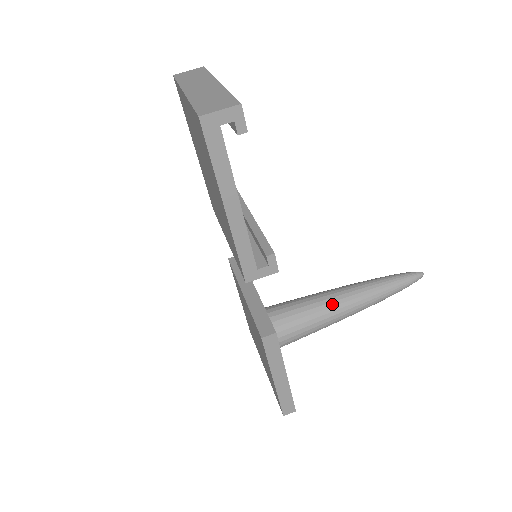
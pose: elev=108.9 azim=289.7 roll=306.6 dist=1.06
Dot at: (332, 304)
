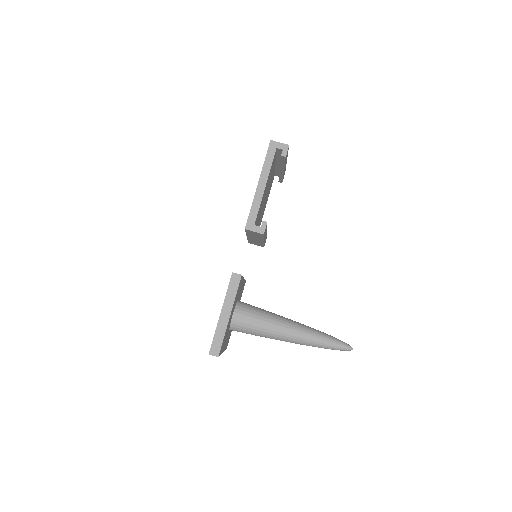
Dot at: (282, 319)
